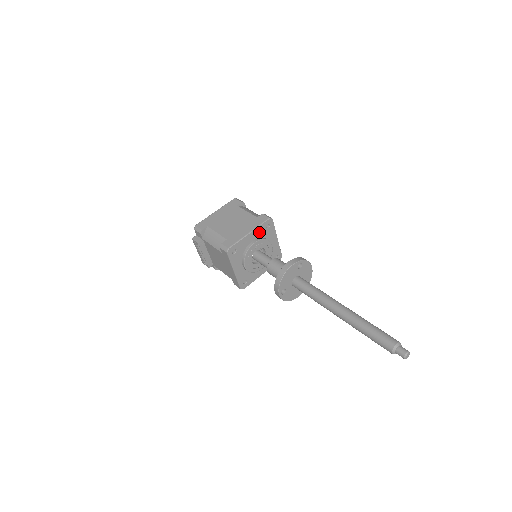
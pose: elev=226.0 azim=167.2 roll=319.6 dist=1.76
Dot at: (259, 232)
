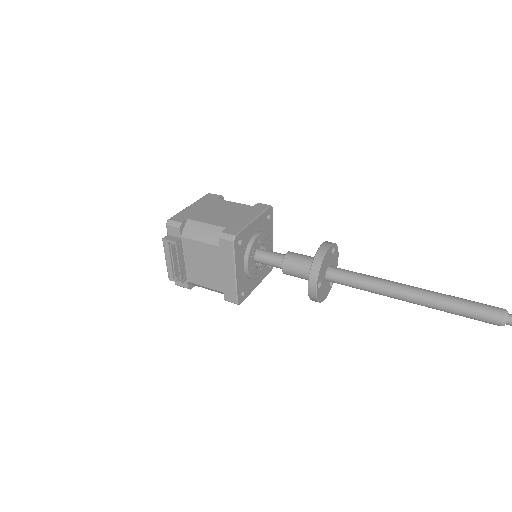
Dot at: (261, 222)
